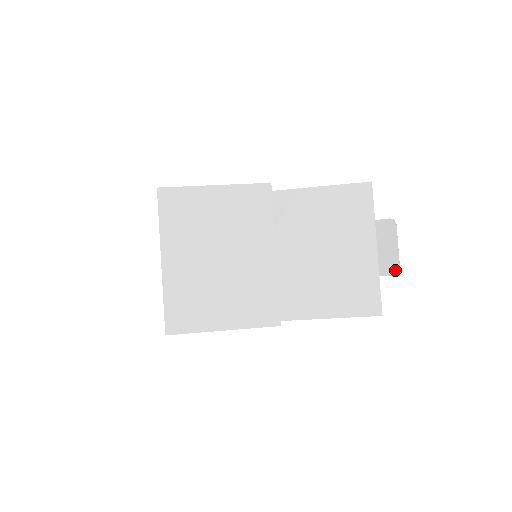
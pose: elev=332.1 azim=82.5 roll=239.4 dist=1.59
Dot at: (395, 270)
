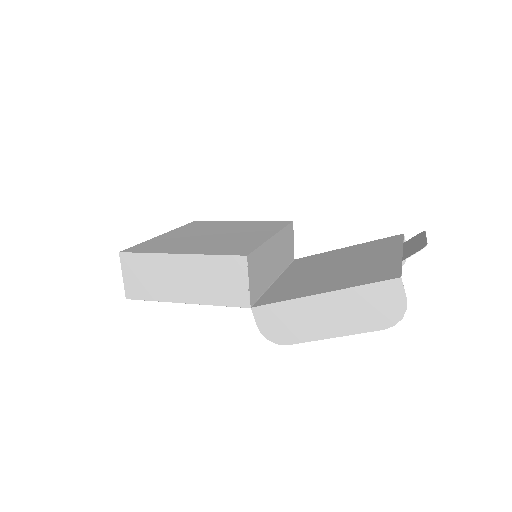
Dot at: (421, 247)
